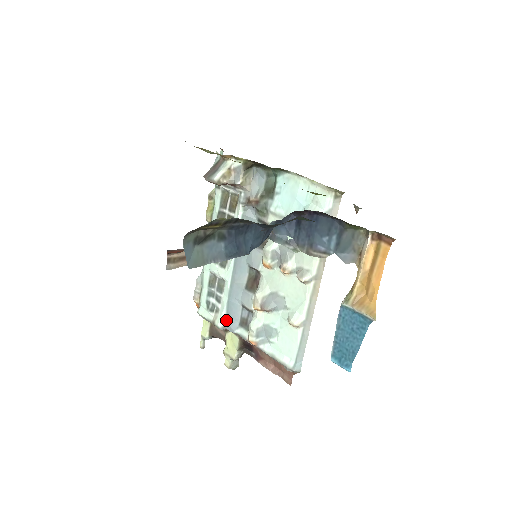
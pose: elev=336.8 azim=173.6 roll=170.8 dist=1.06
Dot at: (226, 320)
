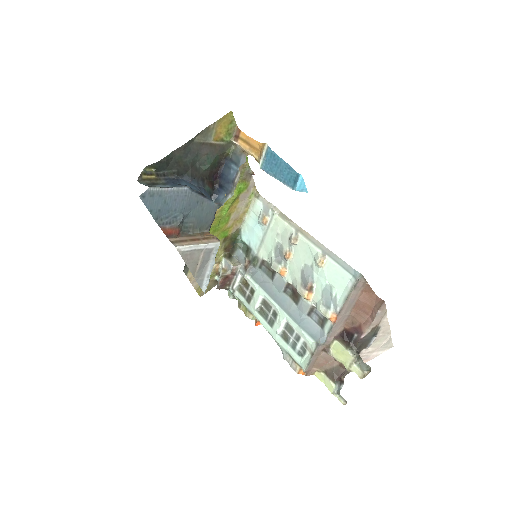
Dot at: (313, 338)
